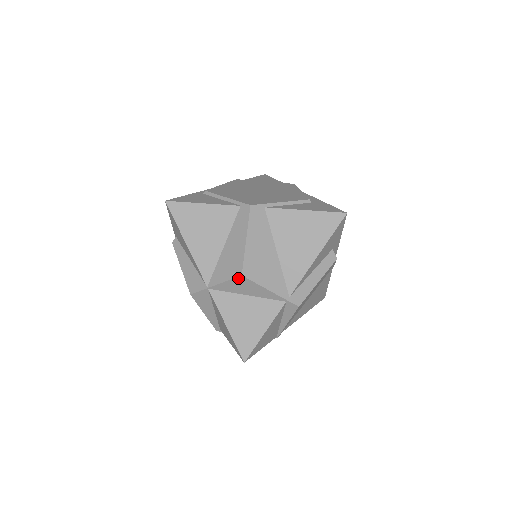
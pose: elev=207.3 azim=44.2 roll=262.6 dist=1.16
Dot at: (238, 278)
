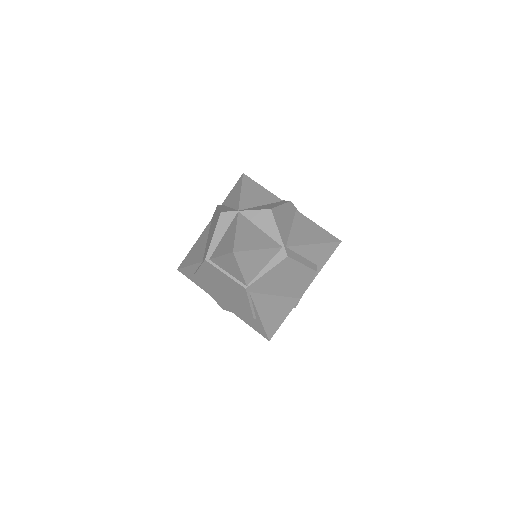
Dot at: (266, 210)
